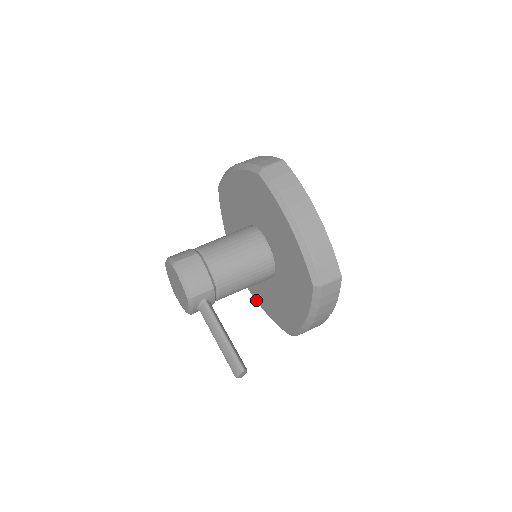
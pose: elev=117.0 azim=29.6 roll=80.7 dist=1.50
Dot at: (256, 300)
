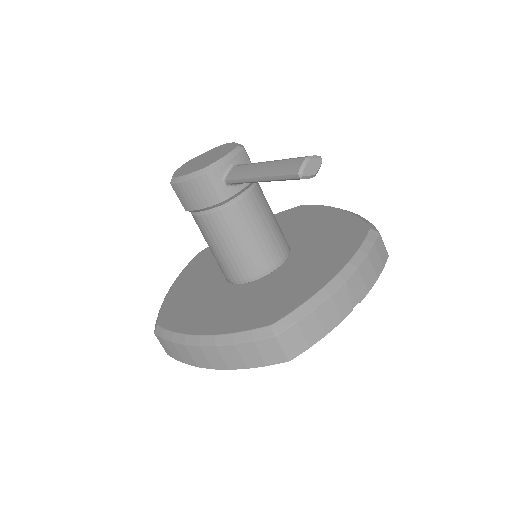
Dot at: (191, 333)
